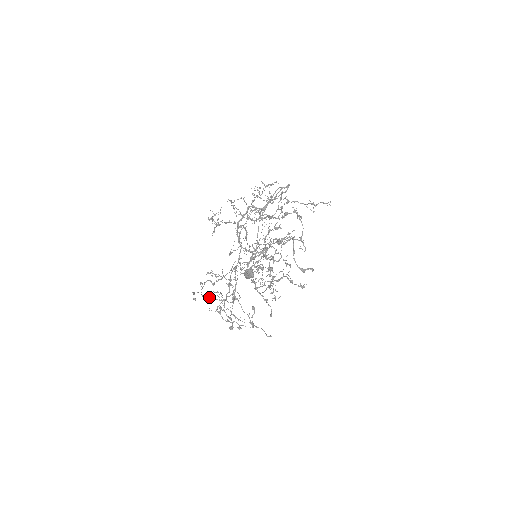
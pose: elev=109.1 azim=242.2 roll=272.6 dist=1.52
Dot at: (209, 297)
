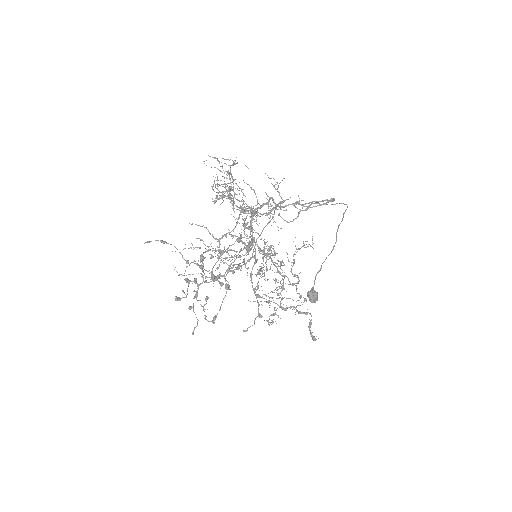
Dot at: (186, 260)
